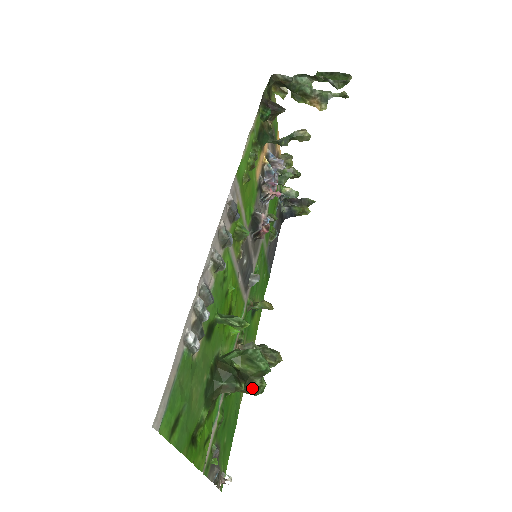
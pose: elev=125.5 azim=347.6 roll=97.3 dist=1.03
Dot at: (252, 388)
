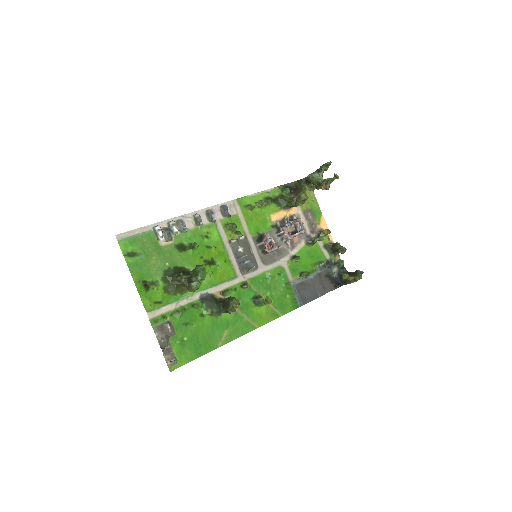
Dot at: (190, 281)
